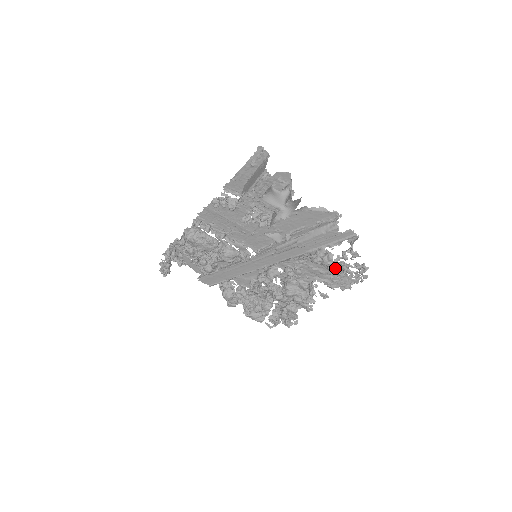
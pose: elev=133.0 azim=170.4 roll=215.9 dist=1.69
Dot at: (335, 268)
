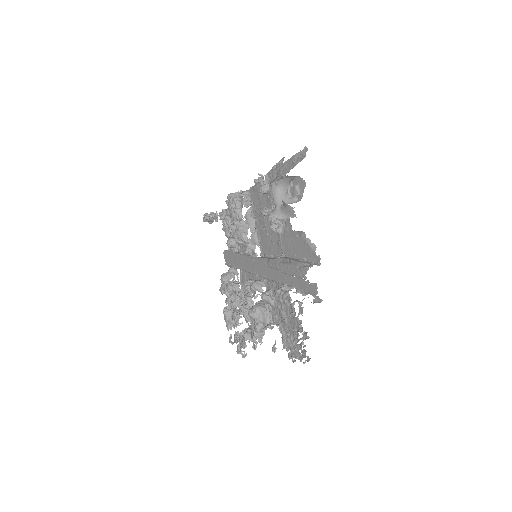
Dot at: occluded
